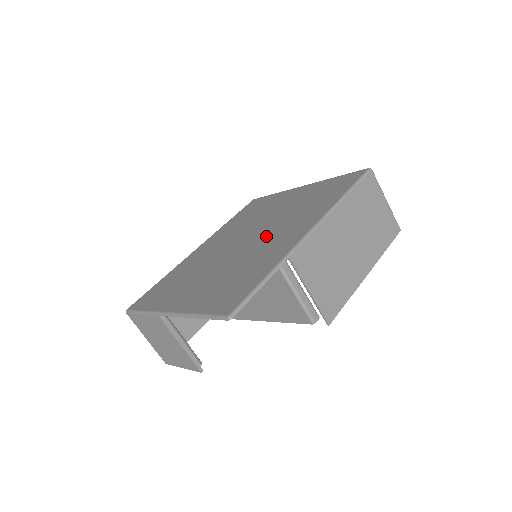
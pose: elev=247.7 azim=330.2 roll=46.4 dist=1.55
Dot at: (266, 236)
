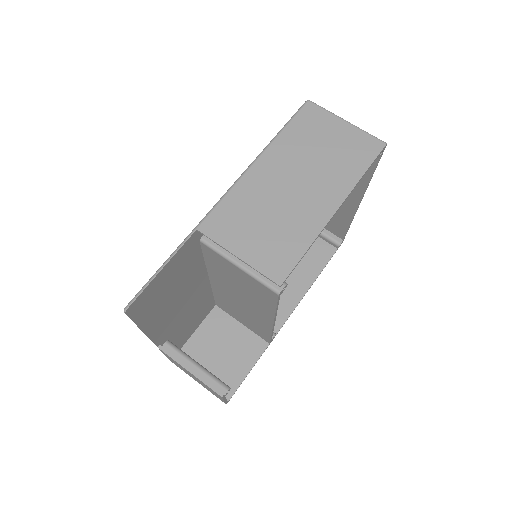
Dot at: occluded
